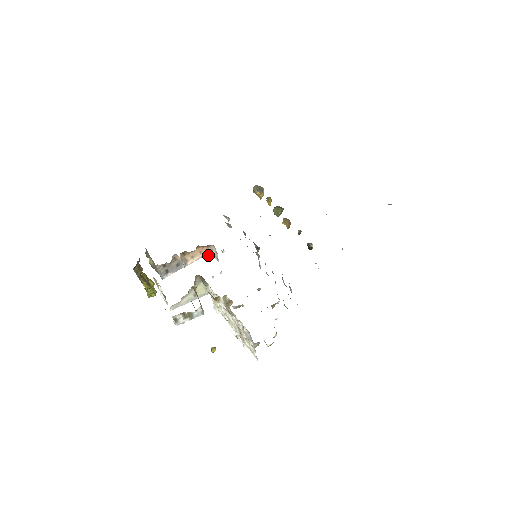
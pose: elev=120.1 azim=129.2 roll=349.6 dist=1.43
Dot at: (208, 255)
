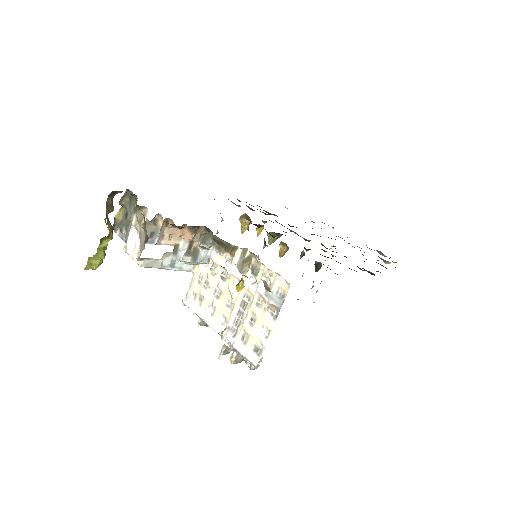
Dot at: occluded
